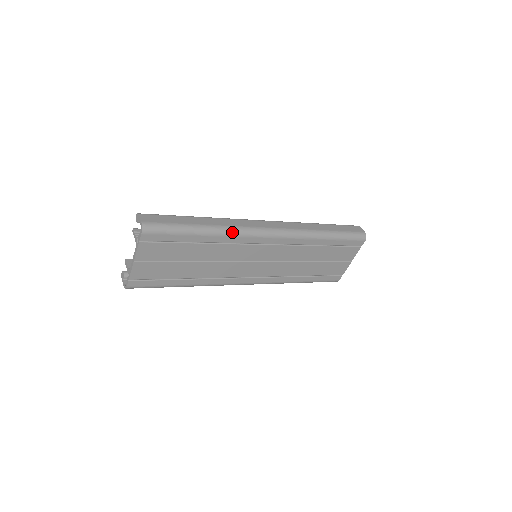
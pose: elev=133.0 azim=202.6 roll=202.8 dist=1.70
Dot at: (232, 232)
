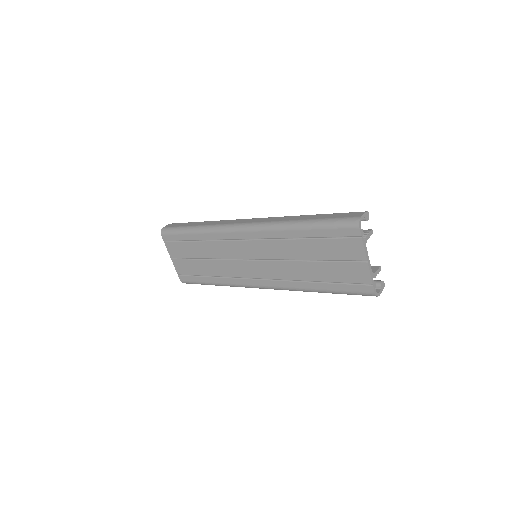
Dot at: (211, 229)
